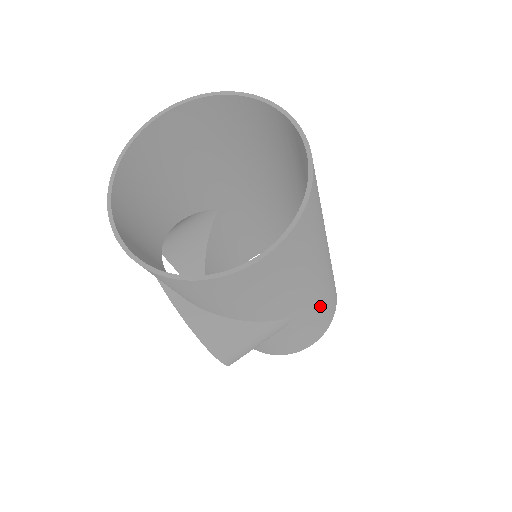
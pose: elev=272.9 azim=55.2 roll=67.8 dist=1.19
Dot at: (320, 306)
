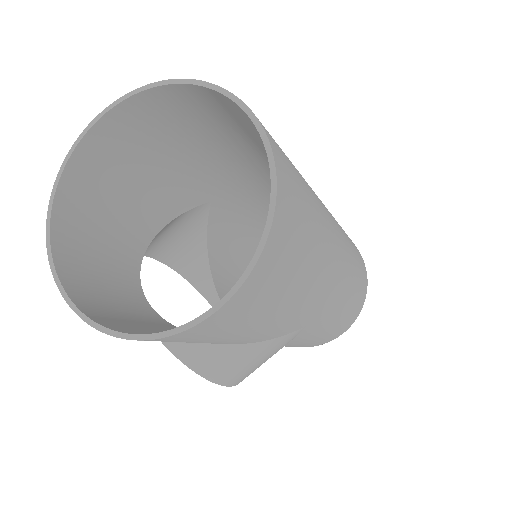
Dot at: (339, 304)
